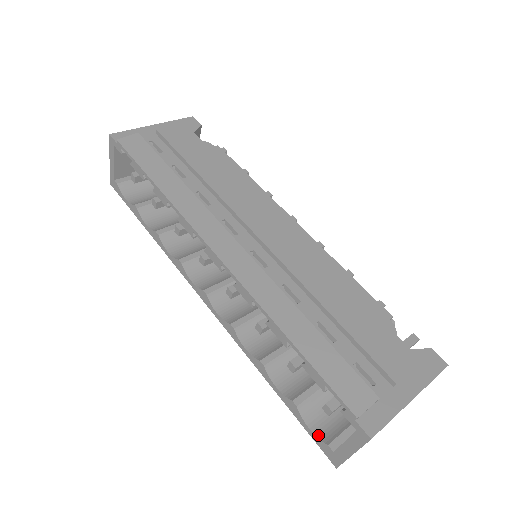
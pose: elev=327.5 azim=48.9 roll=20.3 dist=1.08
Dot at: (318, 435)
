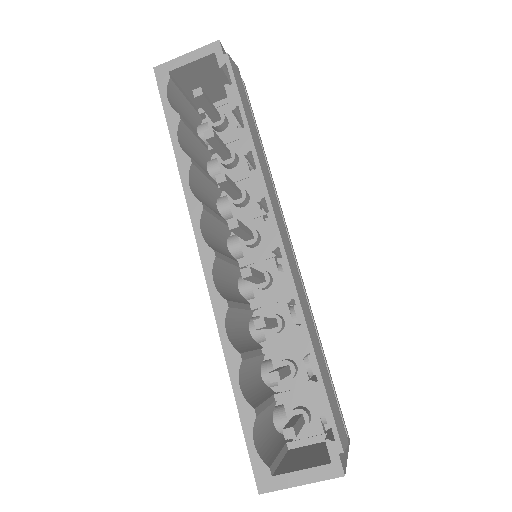
Dot at: (259, 454)
